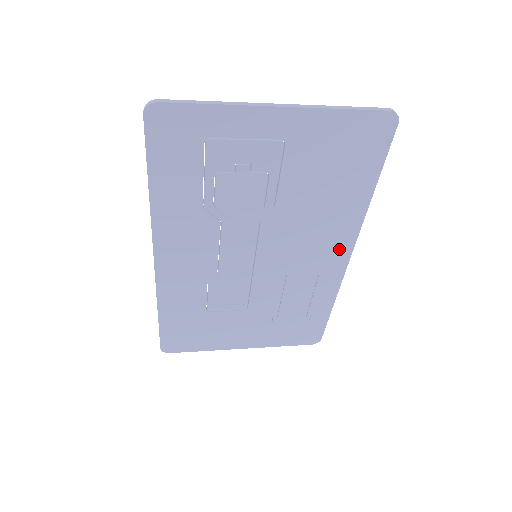
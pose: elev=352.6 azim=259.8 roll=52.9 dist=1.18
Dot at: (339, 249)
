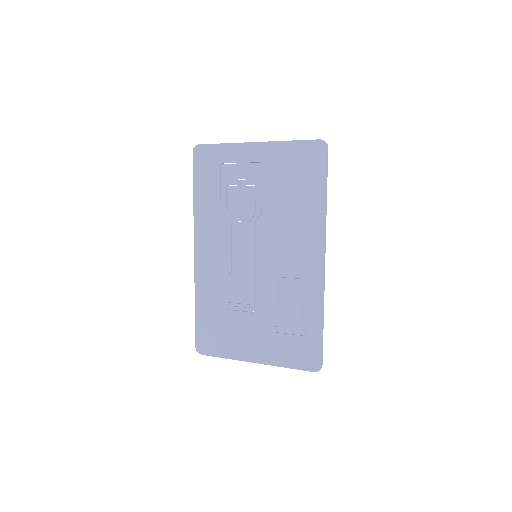
Dot at: (313, 253)
